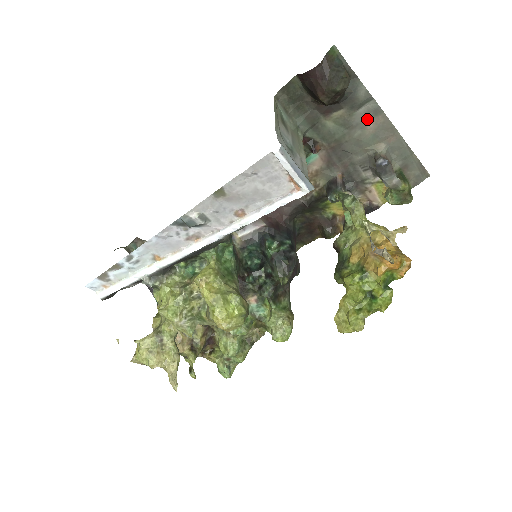
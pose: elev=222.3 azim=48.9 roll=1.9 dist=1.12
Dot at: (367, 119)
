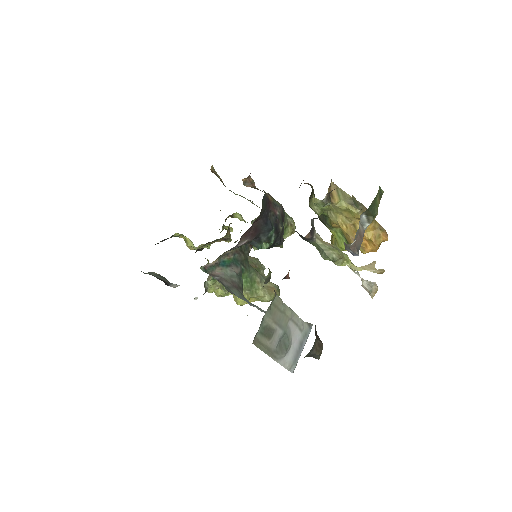
Dot at: occluded
